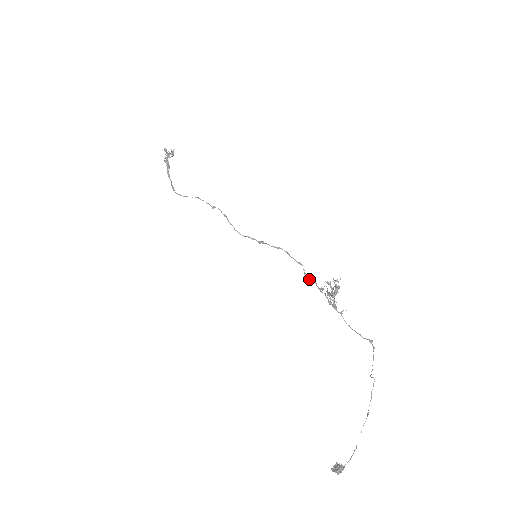
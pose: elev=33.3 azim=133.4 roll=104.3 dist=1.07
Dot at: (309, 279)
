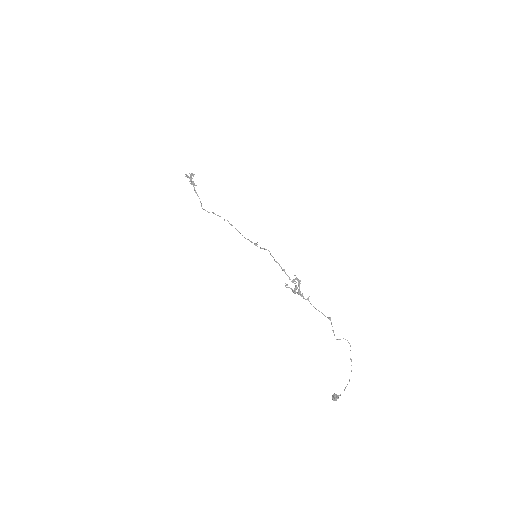
Dot at: occluded
